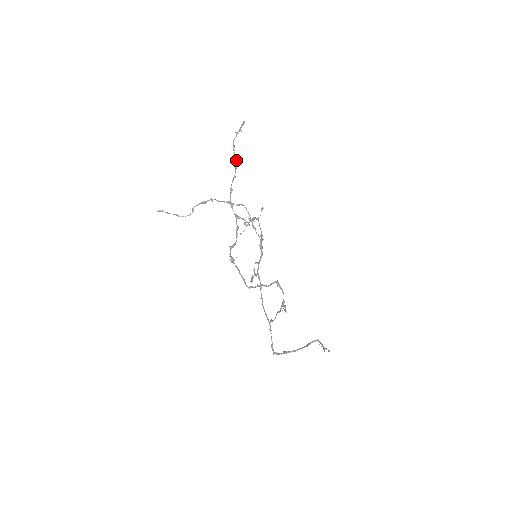
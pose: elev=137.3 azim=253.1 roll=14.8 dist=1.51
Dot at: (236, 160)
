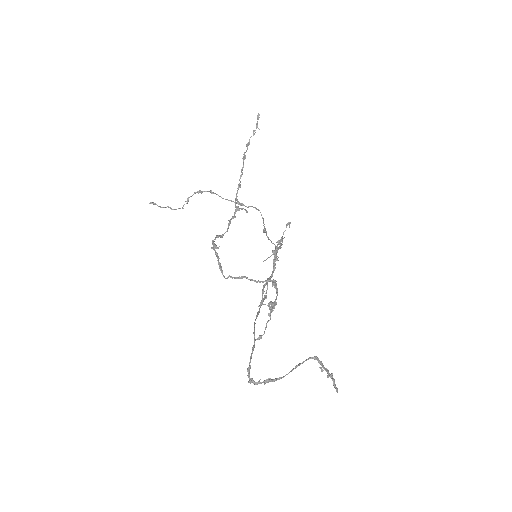
Dot at: (246, 151)
